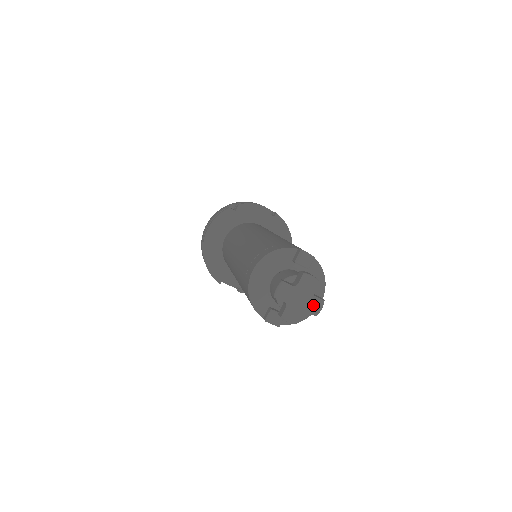
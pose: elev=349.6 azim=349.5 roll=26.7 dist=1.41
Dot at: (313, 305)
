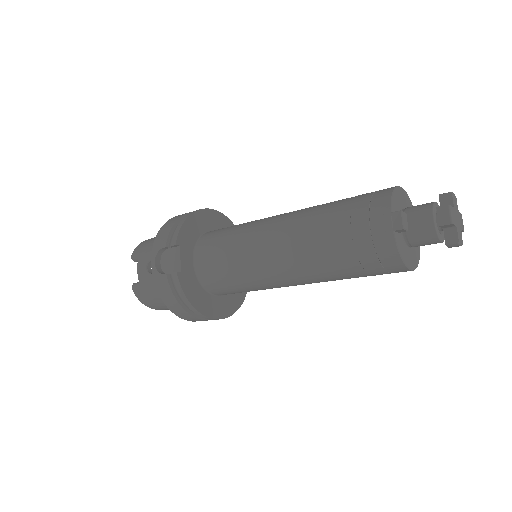
Dot at: (460, 234)
